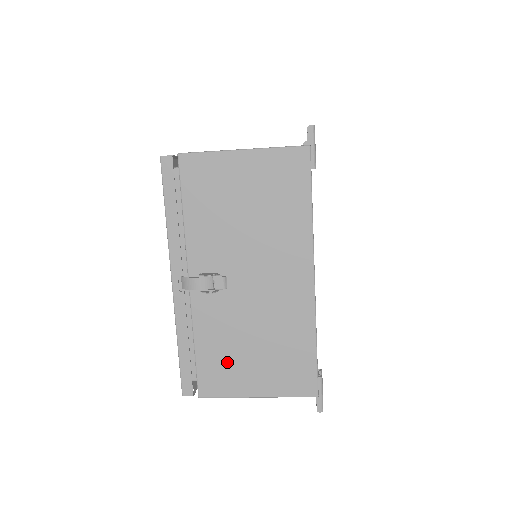
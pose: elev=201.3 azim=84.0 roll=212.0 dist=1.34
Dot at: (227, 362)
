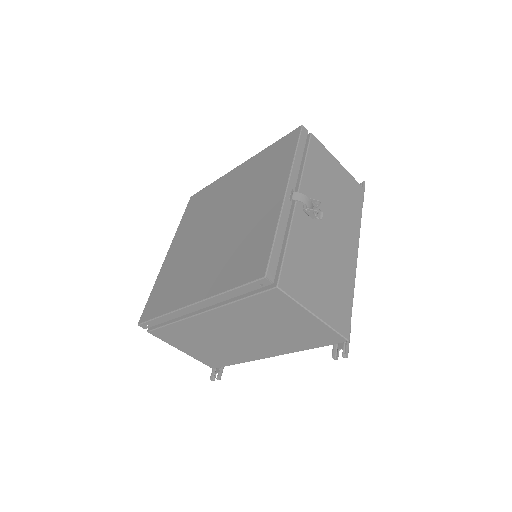
Dot at: (304, 272)
